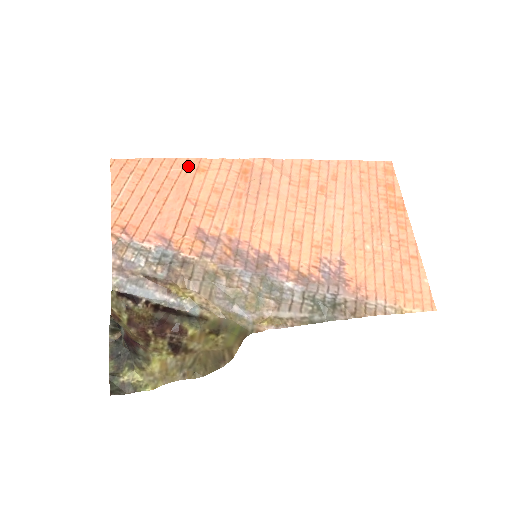
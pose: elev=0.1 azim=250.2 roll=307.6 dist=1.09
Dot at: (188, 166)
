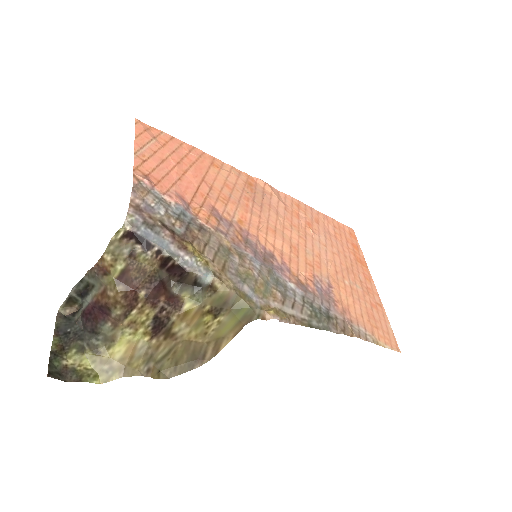
Dot at: (204, 157)
